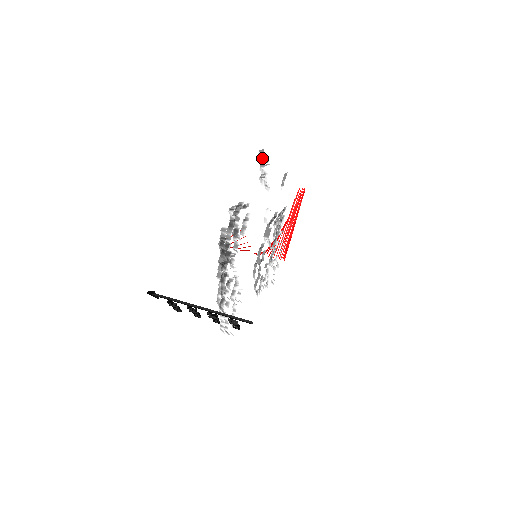
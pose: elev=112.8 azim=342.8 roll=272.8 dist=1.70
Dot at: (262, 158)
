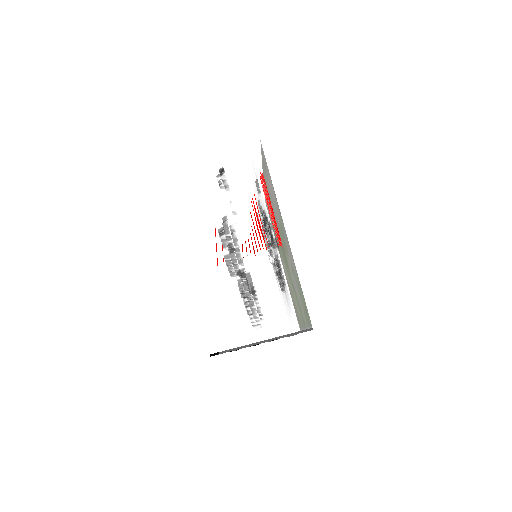
Dot at: occluded
